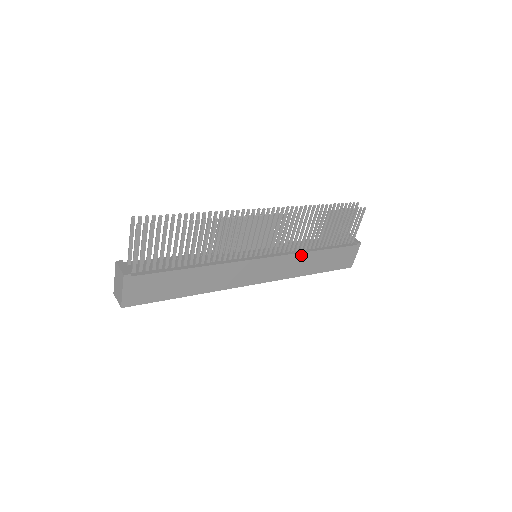
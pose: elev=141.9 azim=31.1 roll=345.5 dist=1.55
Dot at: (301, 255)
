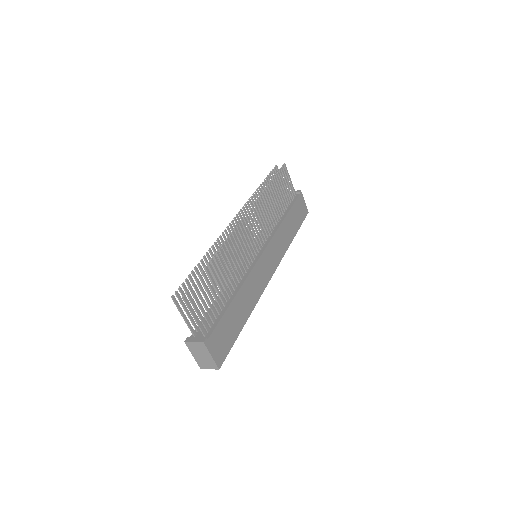
Dot at: (279, 230)
